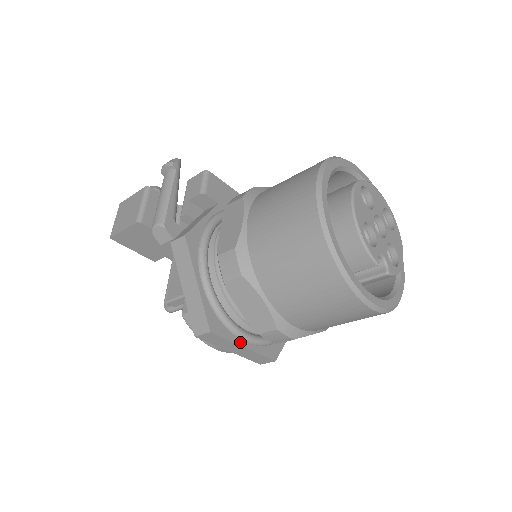
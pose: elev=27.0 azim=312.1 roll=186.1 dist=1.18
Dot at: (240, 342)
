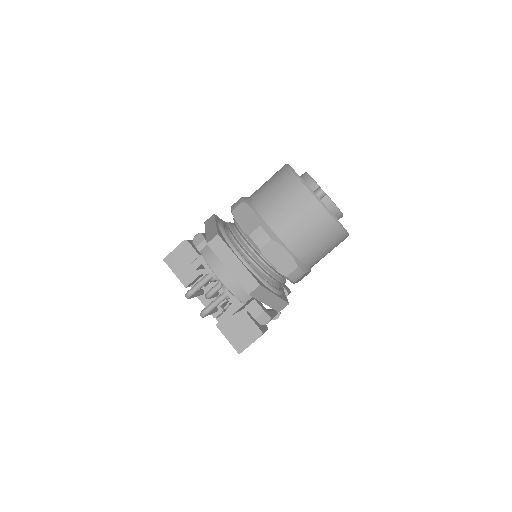
Dot at: (236, 255)
